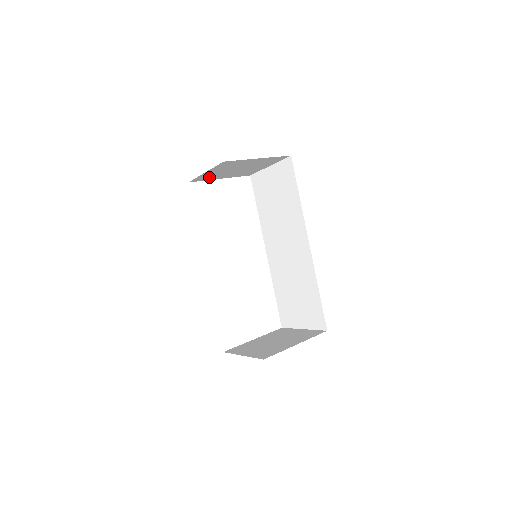
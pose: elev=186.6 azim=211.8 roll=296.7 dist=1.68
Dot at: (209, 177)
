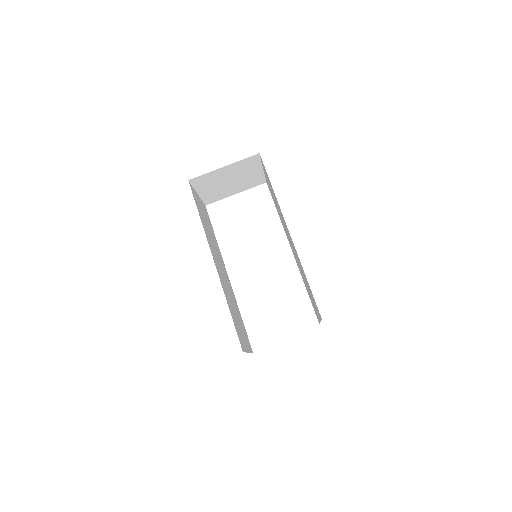
Dot at: (217, 196)
